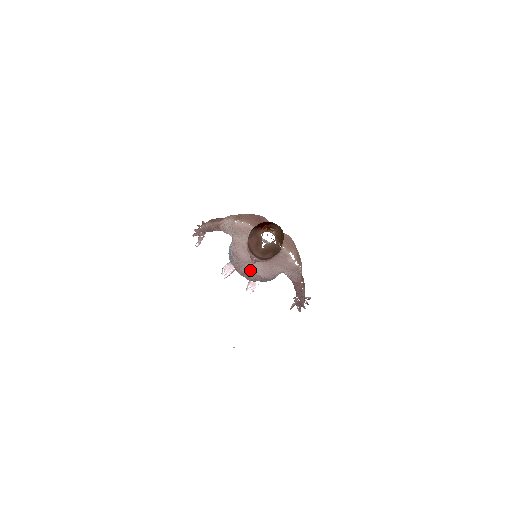
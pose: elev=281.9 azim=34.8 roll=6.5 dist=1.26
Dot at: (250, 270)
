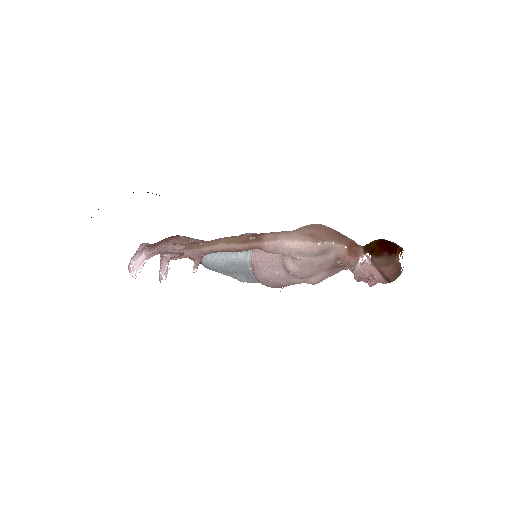
Dot at: (302, 282)
